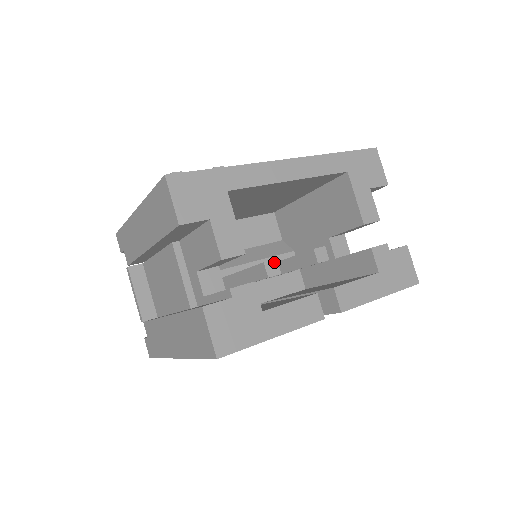
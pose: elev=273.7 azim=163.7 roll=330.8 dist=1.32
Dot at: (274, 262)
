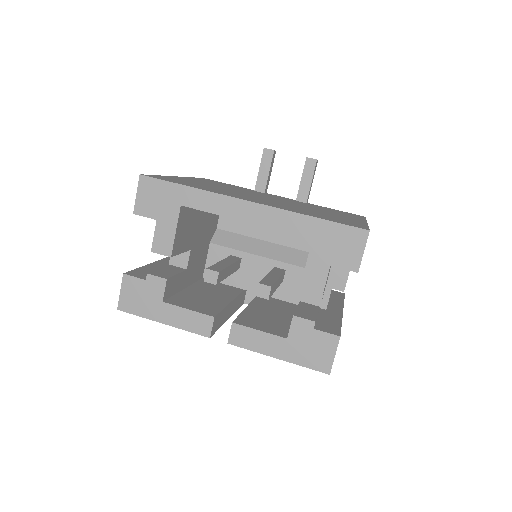
Dot at: (215, 273)
